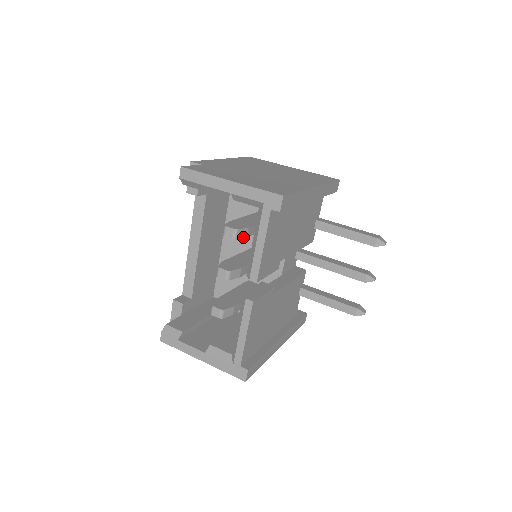
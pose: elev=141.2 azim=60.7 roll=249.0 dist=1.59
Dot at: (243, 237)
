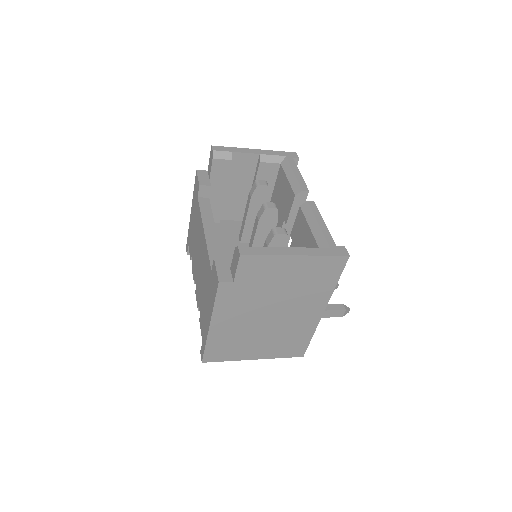
Dot at: occluded
